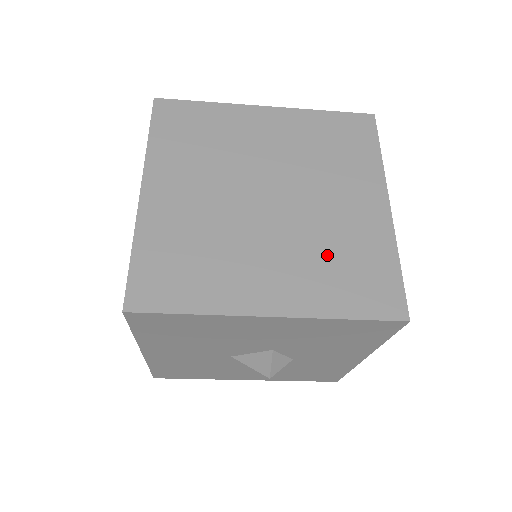
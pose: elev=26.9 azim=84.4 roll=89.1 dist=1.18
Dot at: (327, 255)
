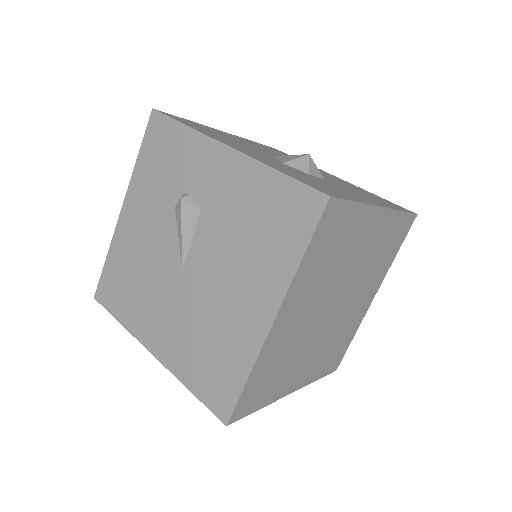
Dot at: (333, 343)
